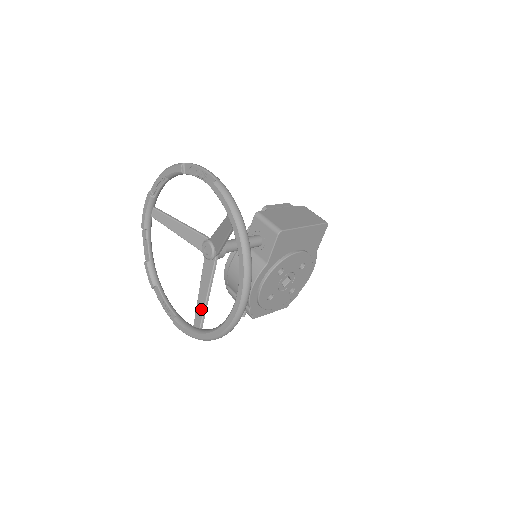
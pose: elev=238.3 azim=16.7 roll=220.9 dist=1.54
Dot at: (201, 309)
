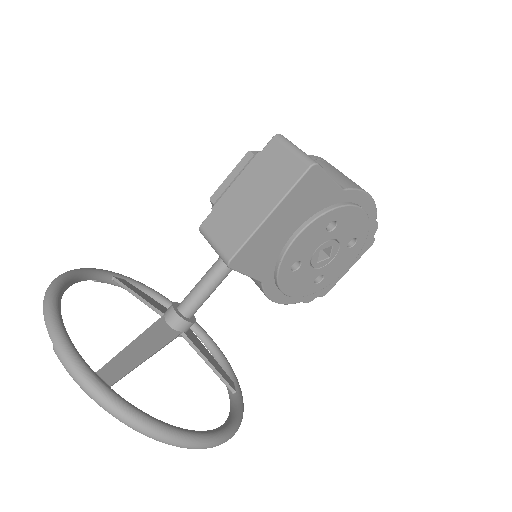
Dot at: (219, 376)
